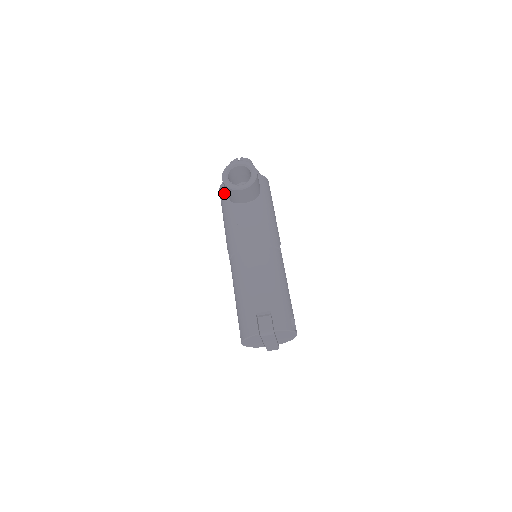
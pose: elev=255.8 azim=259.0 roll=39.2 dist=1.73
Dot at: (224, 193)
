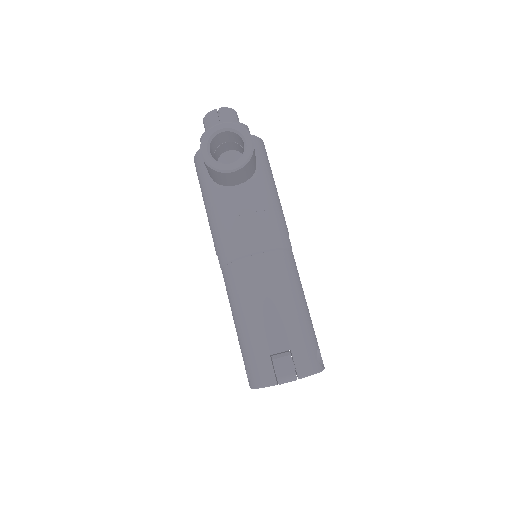
Dot at: (202, 168)
